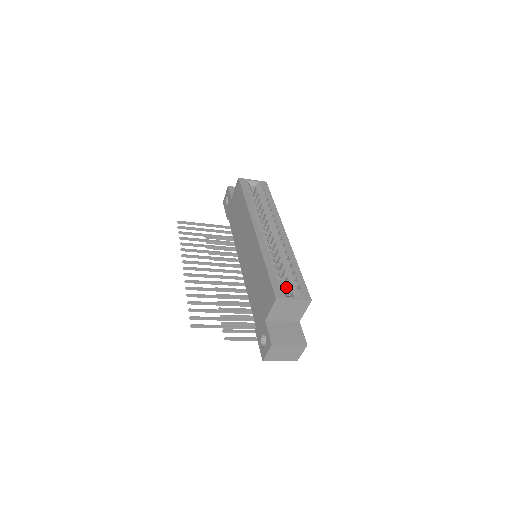
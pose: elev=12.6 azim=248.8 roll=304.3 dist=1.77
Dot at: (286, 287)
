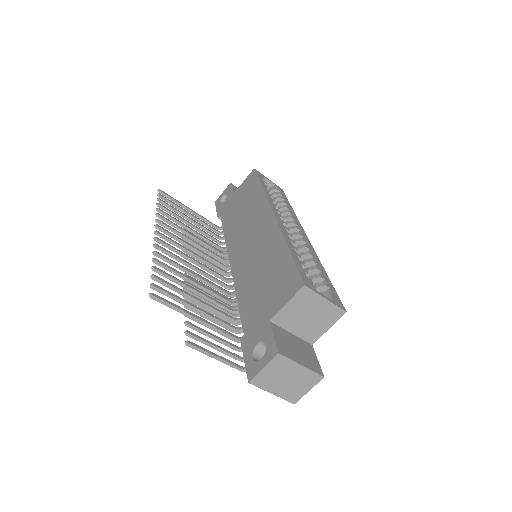
Dot at: occluded
